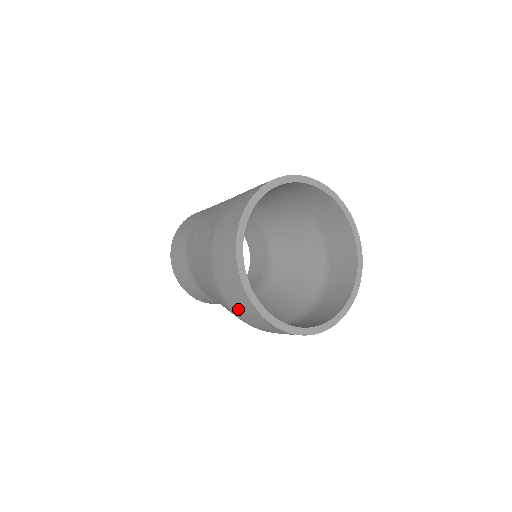
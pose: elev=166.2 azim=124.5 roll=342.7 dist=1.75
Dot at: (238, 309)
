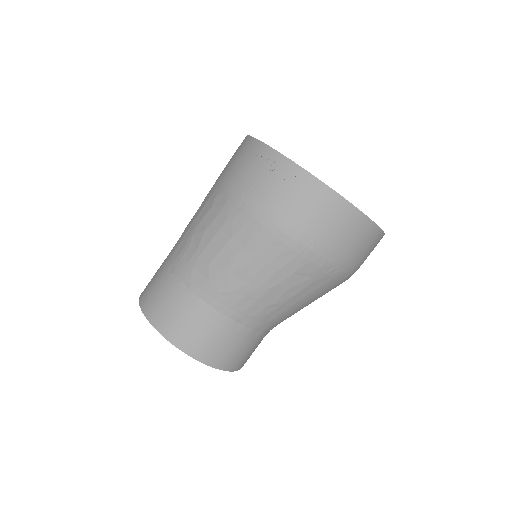
Dot at: (311, 224)
